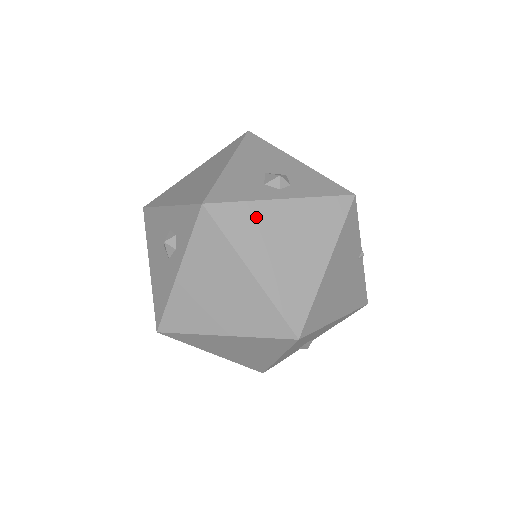
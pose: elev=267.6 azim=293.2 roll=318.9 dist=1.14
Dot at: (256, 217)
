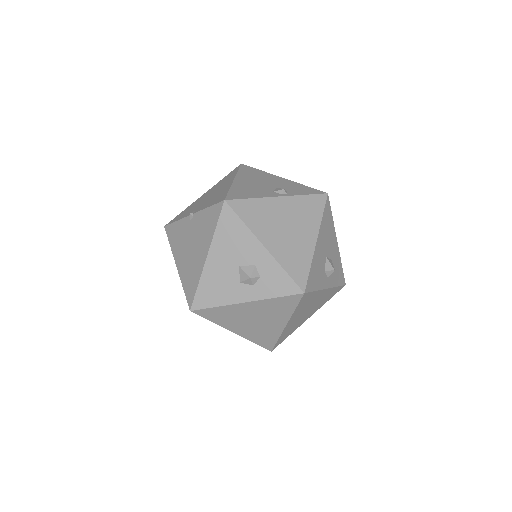
Dot at: (312, 298)
